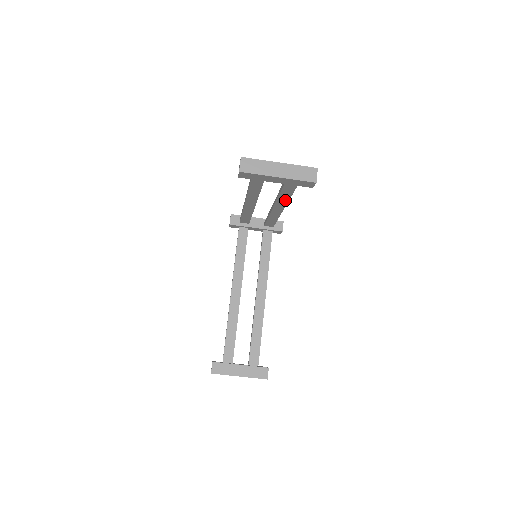
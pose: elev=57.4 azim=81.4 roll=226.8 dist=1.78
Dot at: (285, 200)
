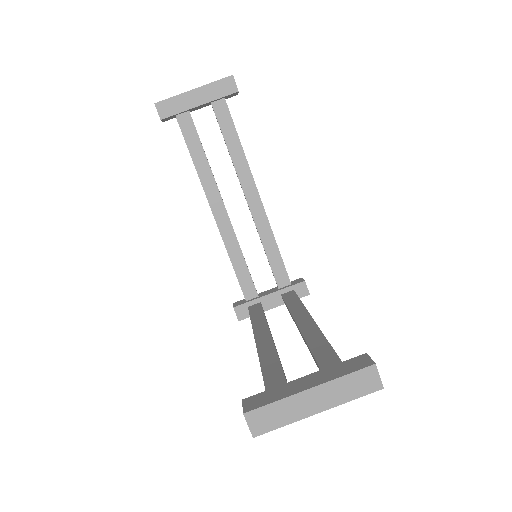
Dot at: (244, 167)
